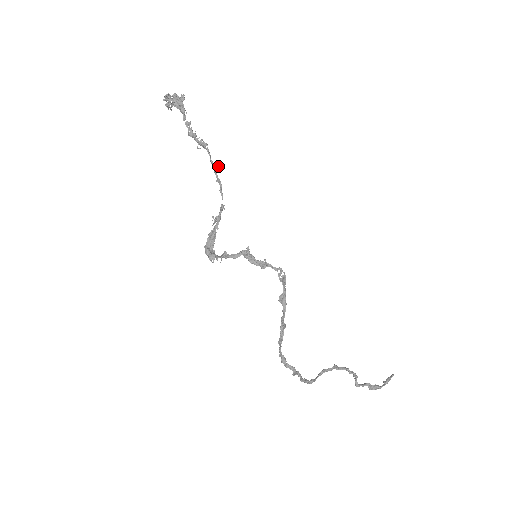
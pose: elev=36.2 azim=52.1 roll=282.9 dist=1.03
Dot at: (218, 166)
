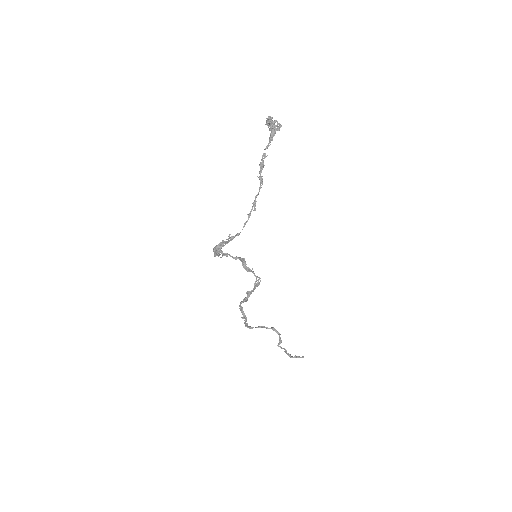
Dot at: occluded
